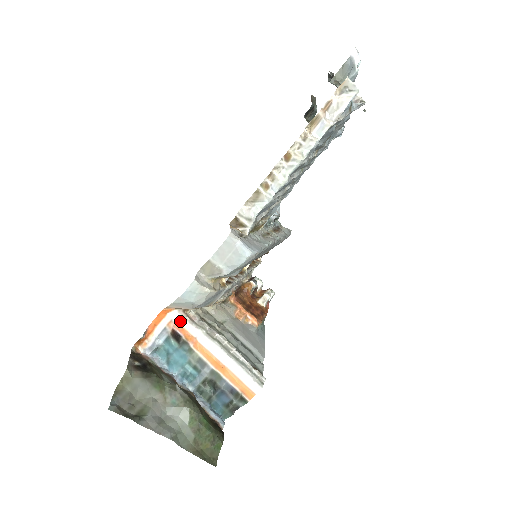
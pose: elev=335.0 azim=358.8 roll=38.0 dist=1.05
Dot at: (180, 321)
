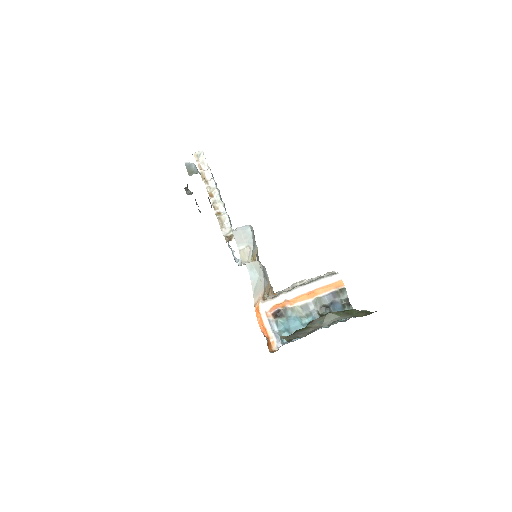
Dot at: (269, 305)
